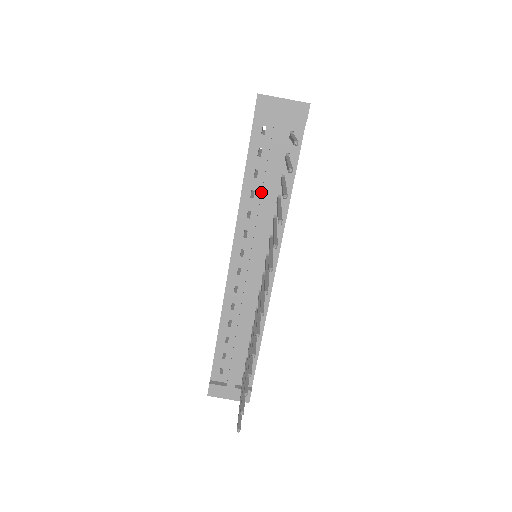
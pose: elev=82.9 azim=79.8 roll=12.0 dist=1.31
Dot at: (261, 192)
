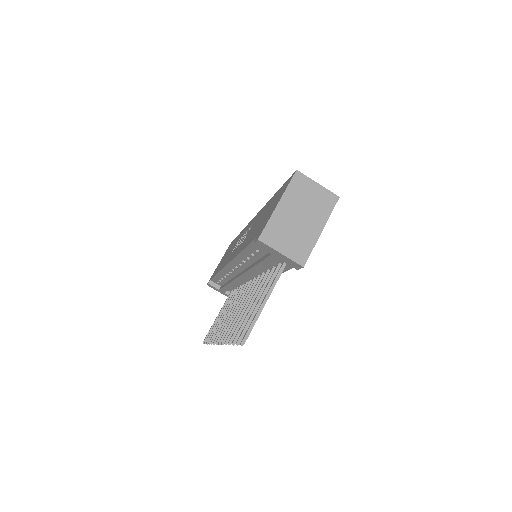
Dot at: (255, 261)
